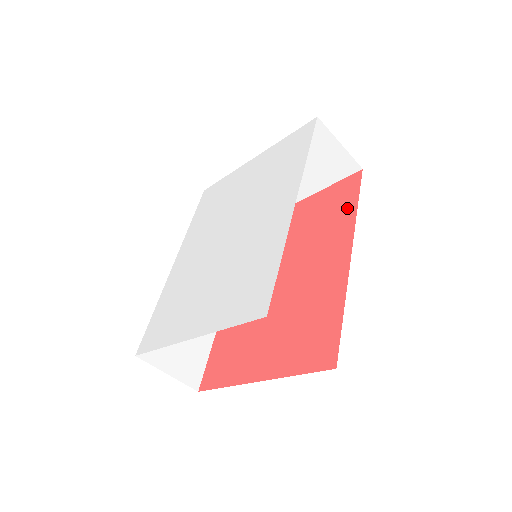
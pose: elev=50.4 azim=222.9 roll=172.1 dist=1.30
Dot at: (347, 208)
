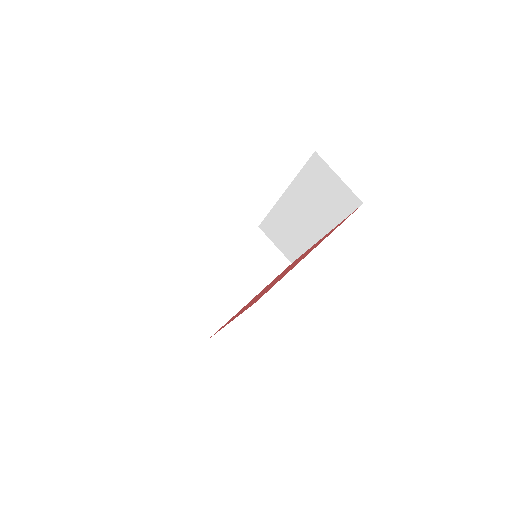
Dot at: occluded
